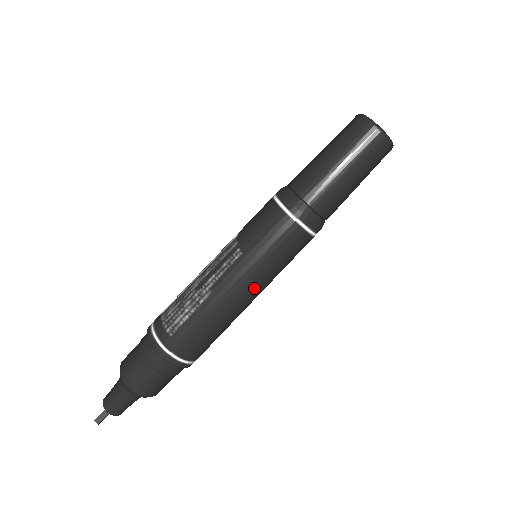
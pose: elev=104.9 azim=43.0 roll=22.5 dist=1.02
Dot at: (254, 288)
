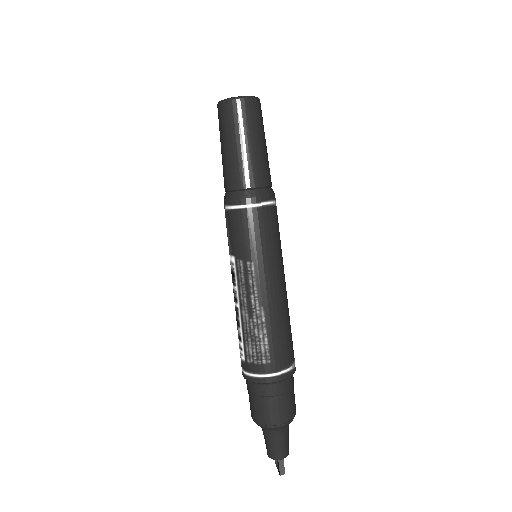
Dot at: (281, 273)
